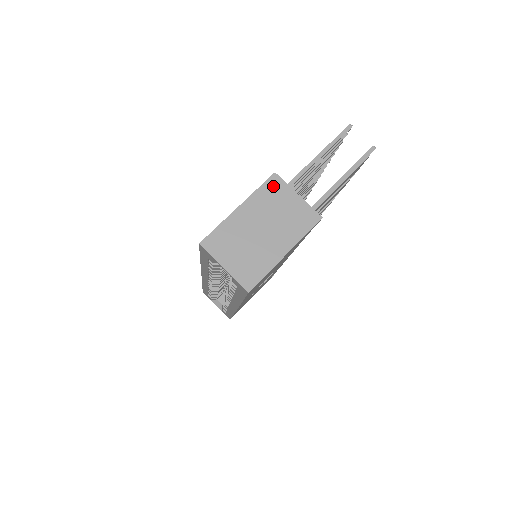
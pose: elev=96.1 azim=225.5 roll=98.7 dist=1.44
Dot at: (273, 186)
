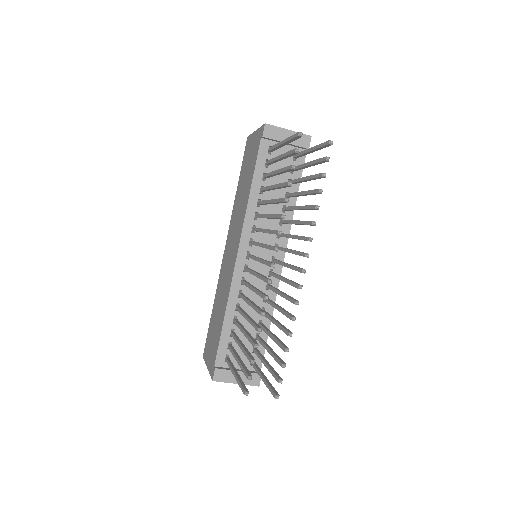
Dot at: occluded
